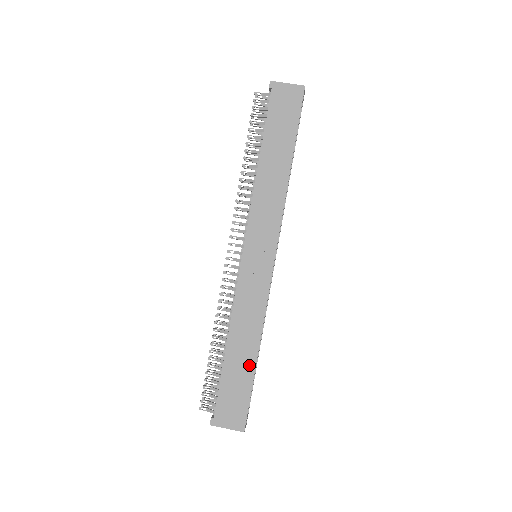
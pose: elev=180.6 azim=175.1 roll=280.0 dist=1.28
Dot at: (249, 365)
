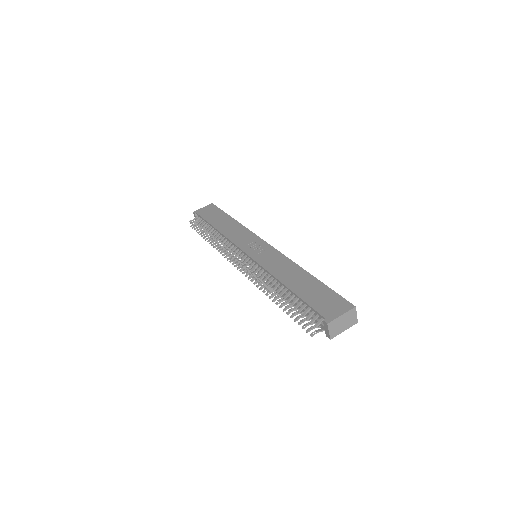
Dot at: (311, 281)
